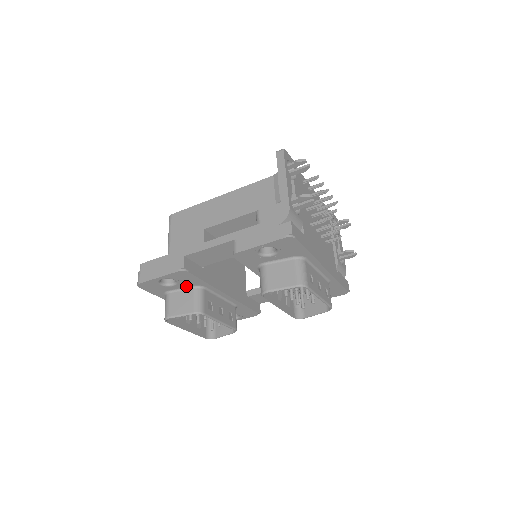
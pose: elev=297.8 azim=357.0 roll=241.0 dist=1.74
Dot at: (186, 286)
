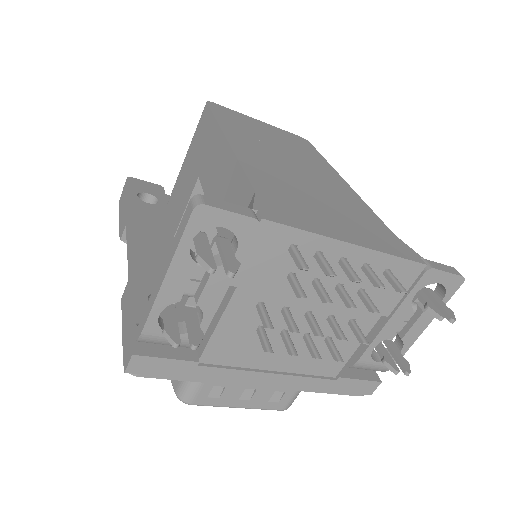
Dot at: occluded
